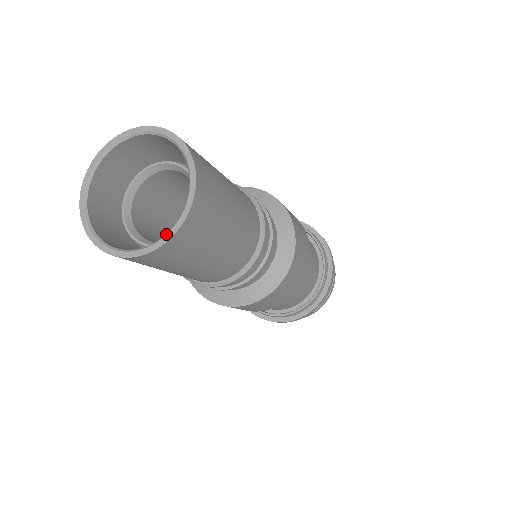
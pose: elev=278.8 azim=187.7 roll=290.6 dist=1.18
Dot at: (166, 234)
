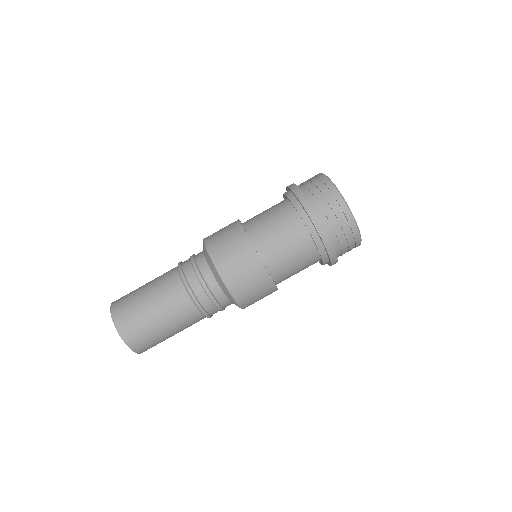
Dot at: occluded
